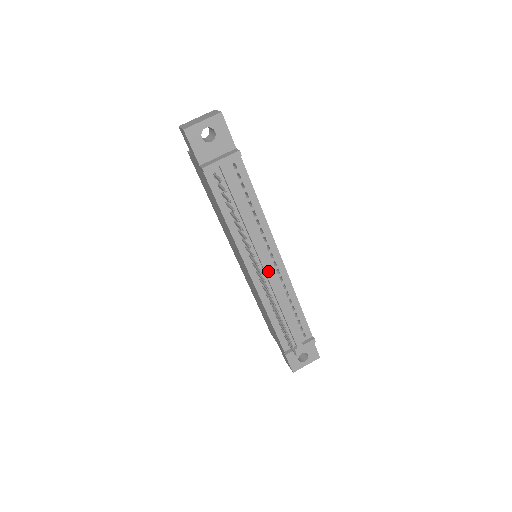
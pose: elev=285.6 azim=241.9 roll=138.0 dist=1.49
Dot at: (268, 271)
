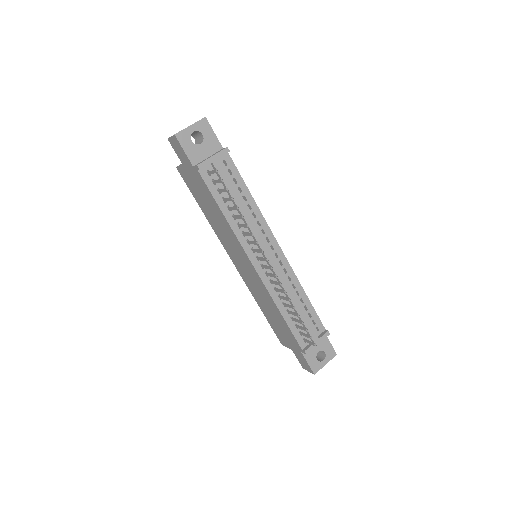
Dot at: (272, 262)
